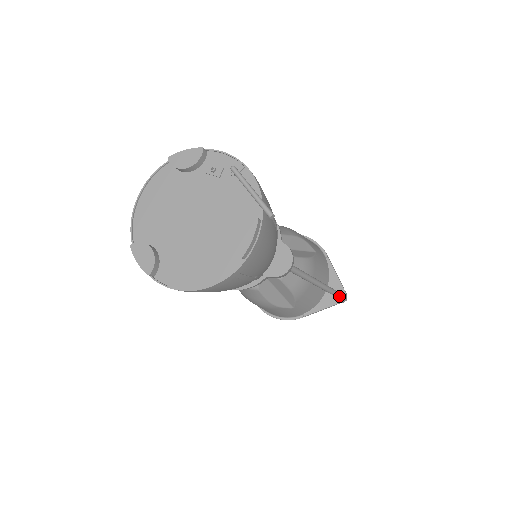
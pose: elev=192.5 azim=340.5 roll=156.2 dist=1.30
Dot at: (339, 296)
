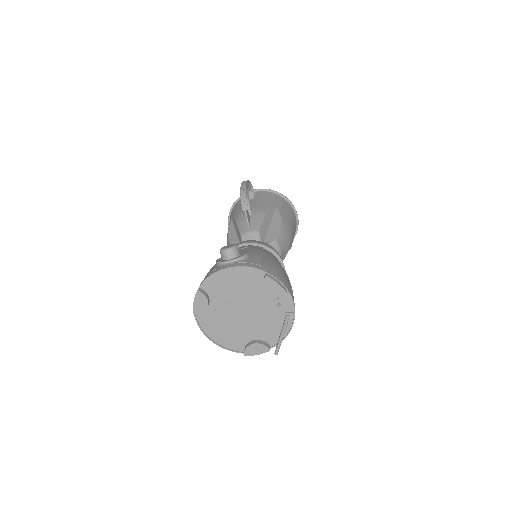
Dot at: occluded
